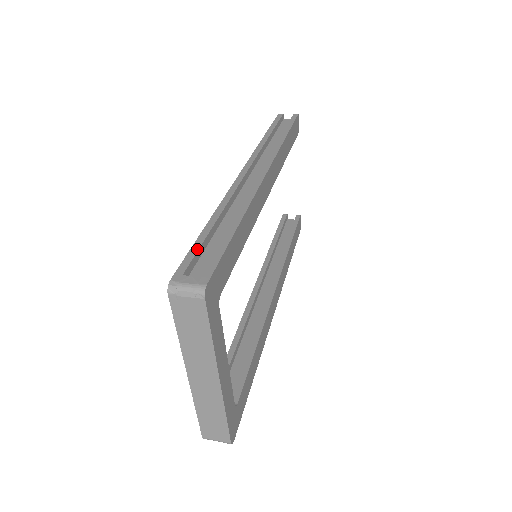
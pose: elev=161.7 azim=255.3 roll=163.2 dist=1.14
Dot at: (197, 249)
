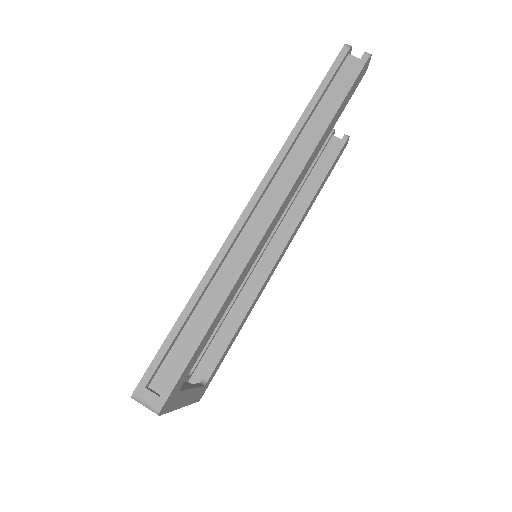
Dot at: (165, 351)
